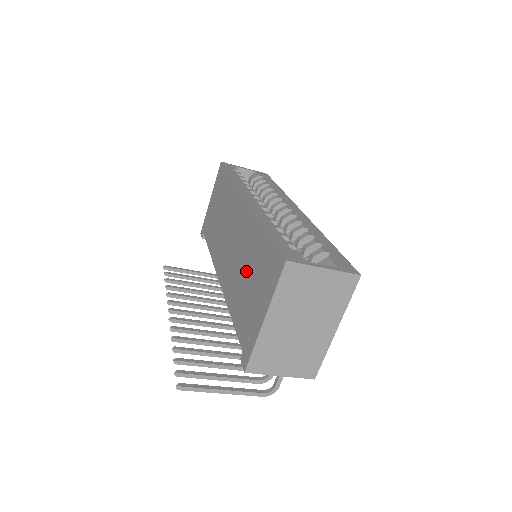
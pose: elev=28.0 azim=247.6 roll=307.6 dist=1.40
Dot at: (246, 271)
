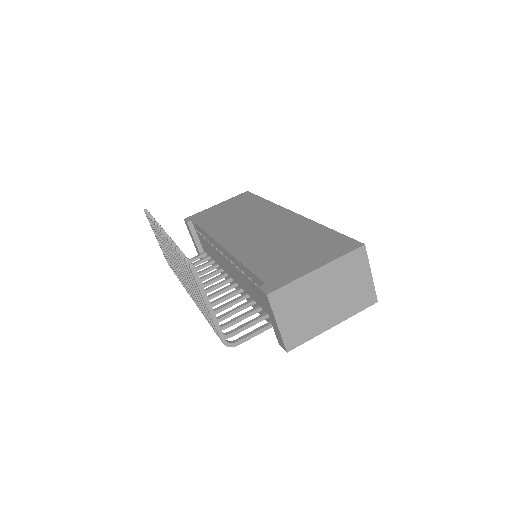
Dot at: (287, 244)
